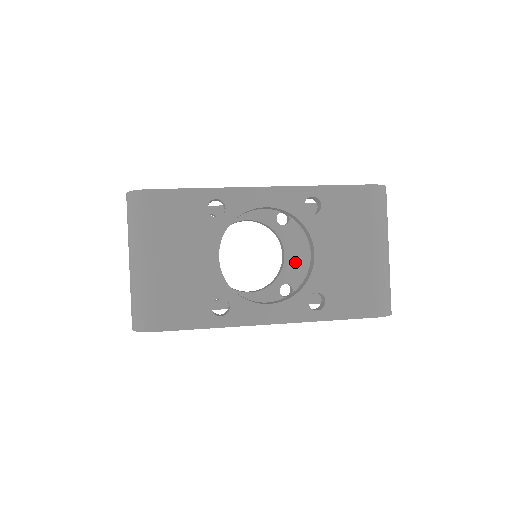
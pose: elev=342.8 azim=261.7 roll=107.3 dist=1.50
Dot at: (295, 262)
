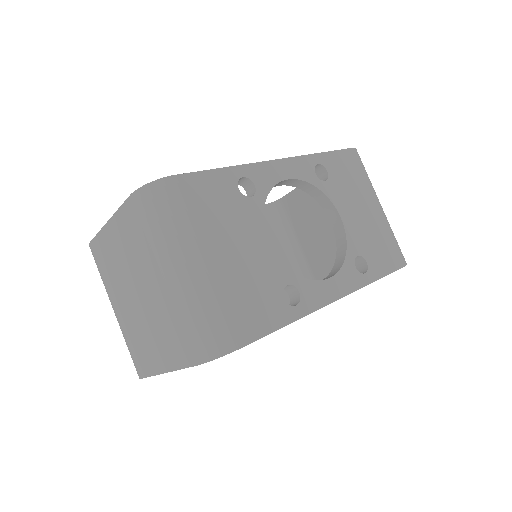
Dot at: occluded
